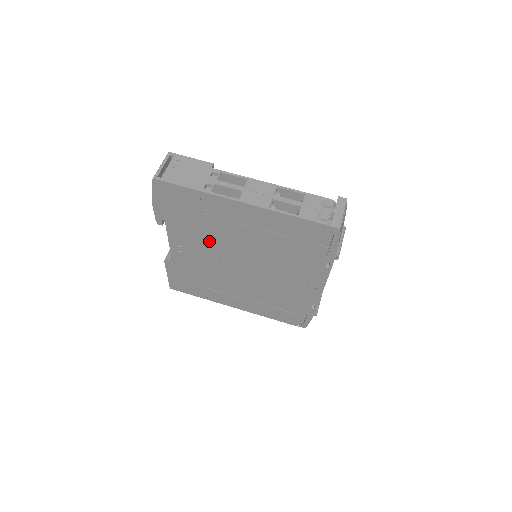
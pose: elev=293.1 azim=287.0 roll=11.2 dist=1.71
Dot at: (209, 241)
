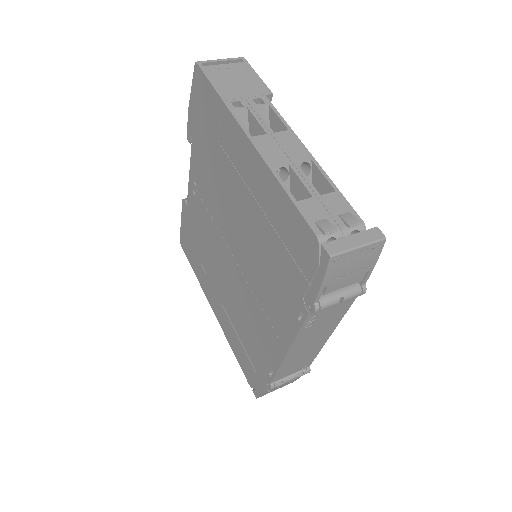
Dot at: (215, 191)
